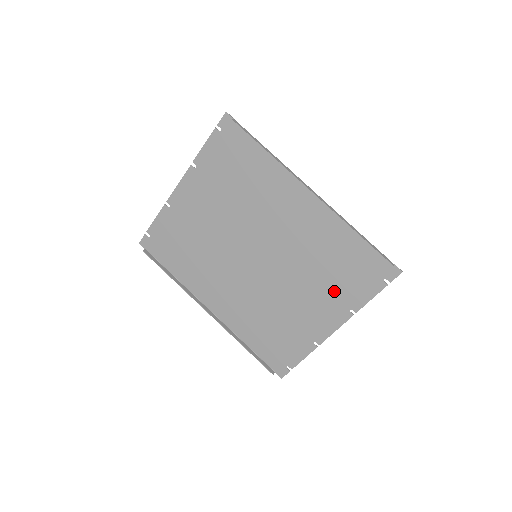
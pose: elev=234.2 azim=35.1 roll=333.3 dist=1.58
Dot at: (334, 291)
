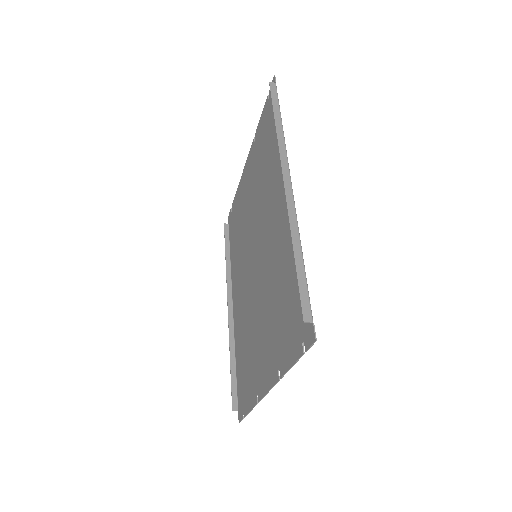
Dot at: (276, 333)
